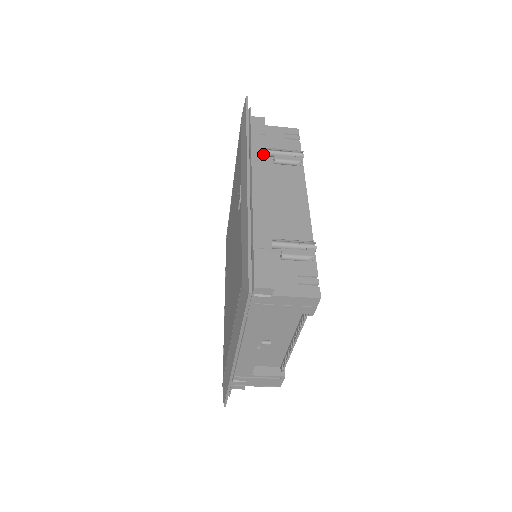
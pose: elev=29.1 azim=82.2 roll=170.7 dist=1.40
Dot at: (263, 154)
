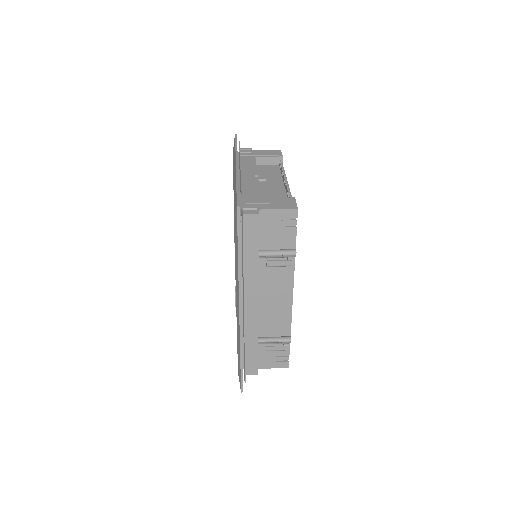
Dot at: (255, 267)
